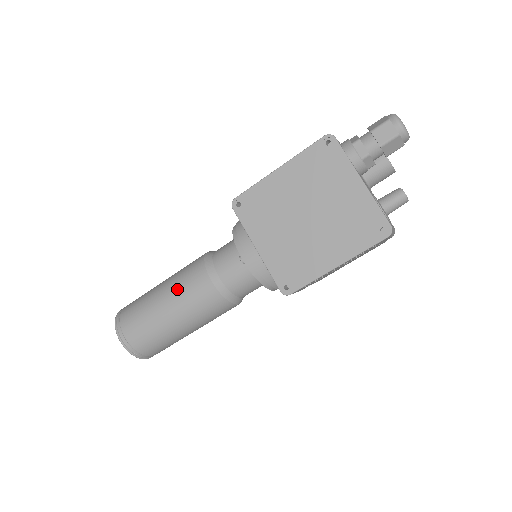
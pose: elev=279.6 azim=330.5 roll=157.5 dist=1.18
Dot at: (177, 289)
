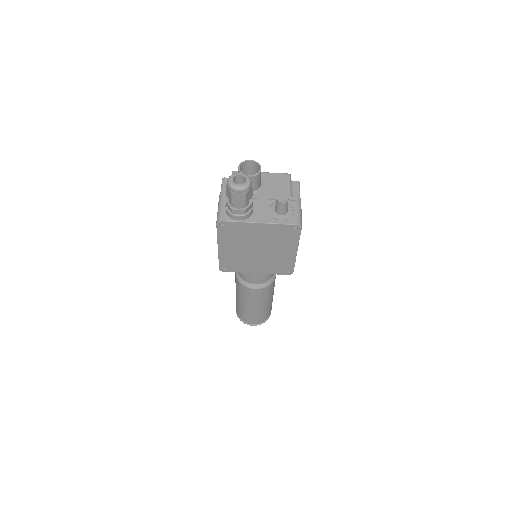
Dot at: (247, 300)
